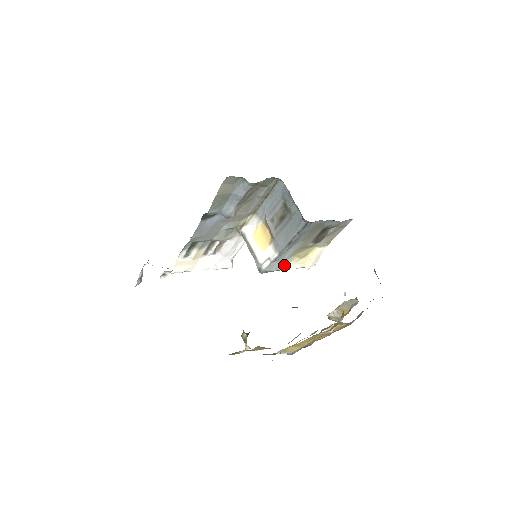
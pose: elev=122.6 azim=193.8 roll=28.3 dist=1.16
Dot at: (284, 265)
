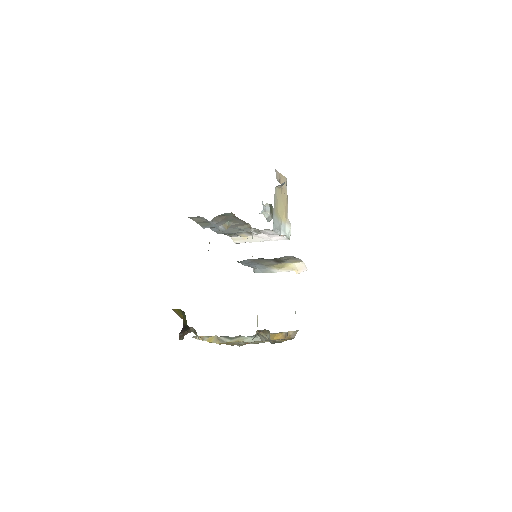
Dot at: (270, 270)
